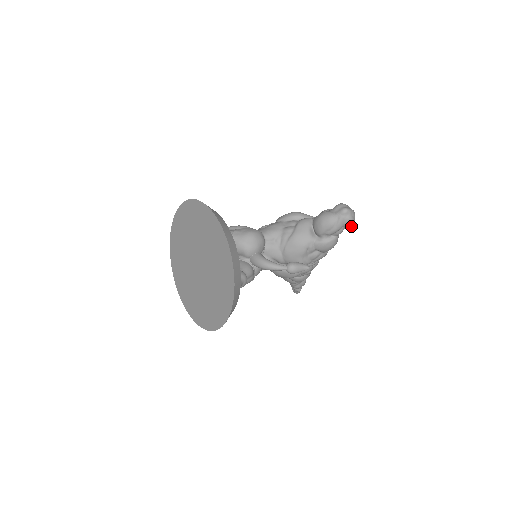
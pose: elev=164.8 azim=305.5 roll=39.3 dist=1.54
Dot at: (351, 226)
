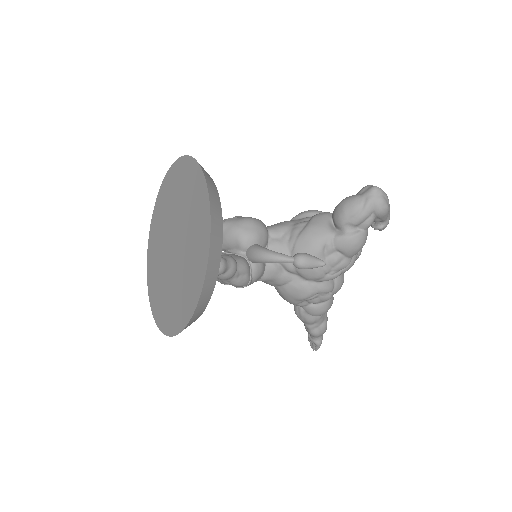
Dot at: (384, 215)
